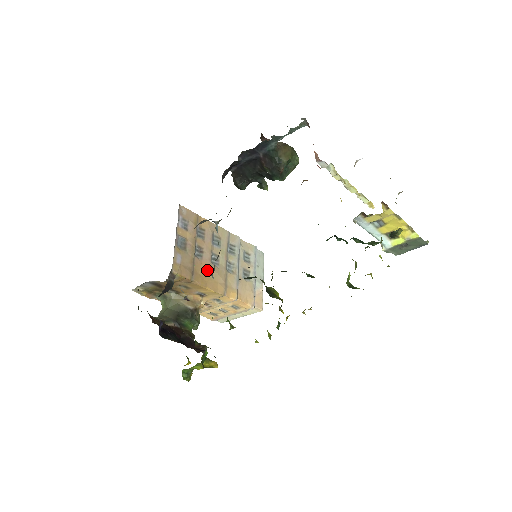
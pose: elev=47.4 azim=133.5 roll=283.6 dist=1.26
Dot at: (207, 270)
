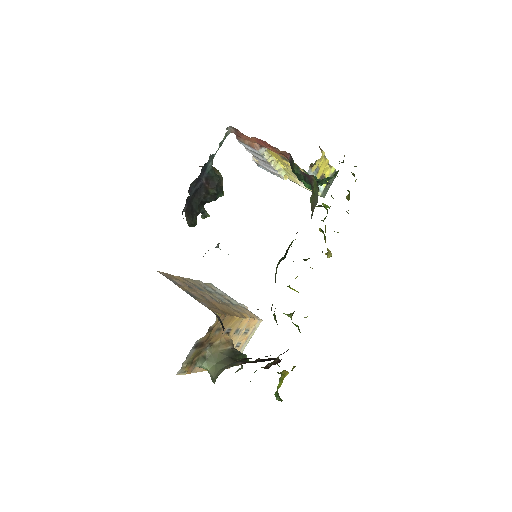
Dot at: (220, 306)
